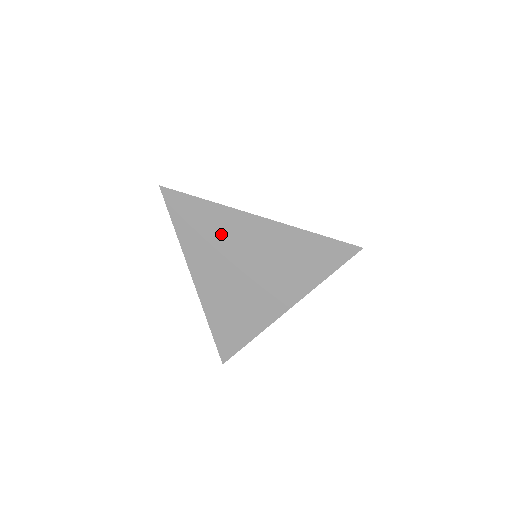
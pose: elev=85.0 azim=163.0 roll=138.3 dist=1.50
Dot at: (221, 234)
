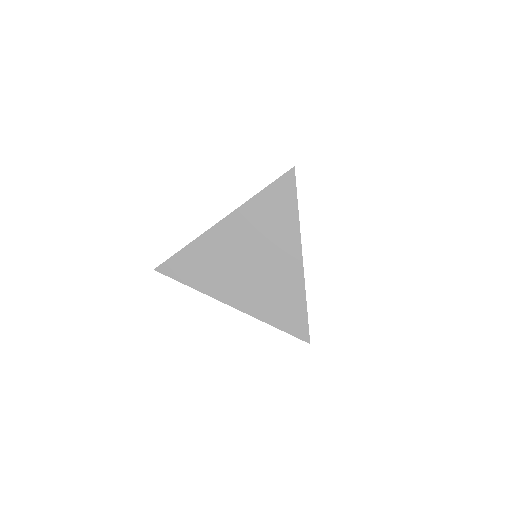
Dot at: (215, 256)
